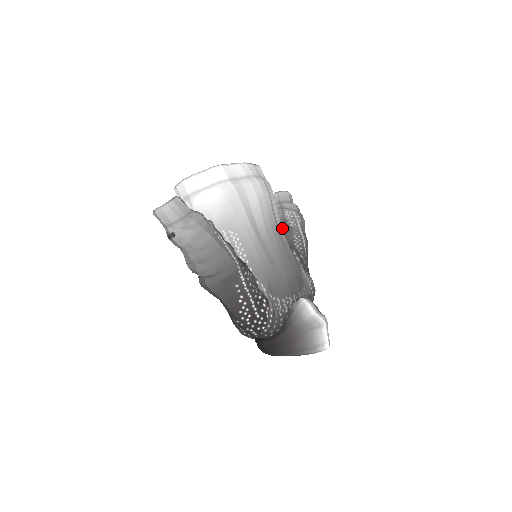
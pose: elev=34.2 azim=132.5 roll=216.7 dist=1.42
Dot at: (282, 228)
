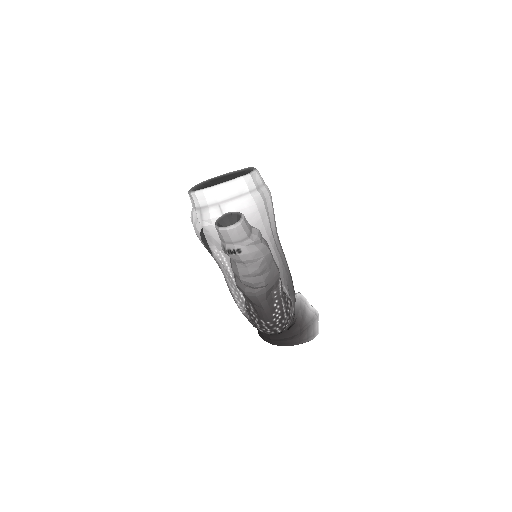
Dot at: occluded
